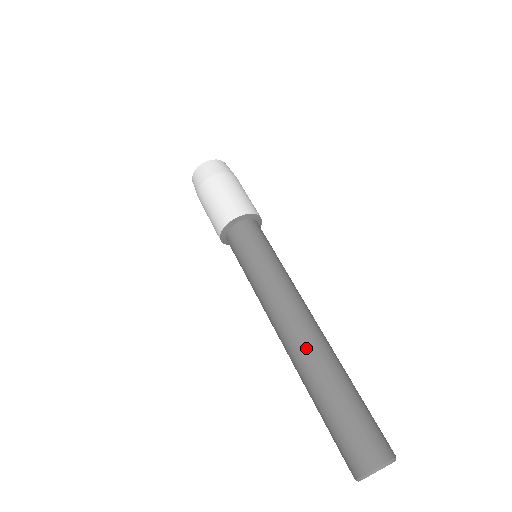
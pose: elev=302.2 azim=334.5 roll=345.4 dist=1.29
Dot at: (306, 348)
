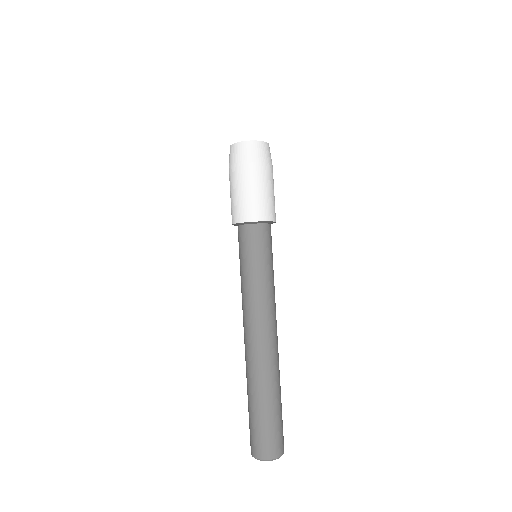
Dot at: (272, 360)
